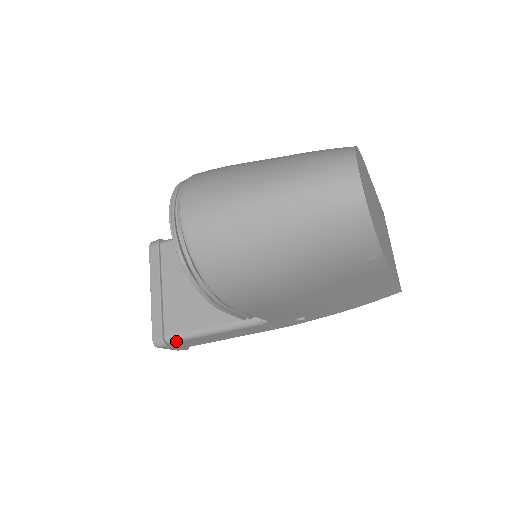
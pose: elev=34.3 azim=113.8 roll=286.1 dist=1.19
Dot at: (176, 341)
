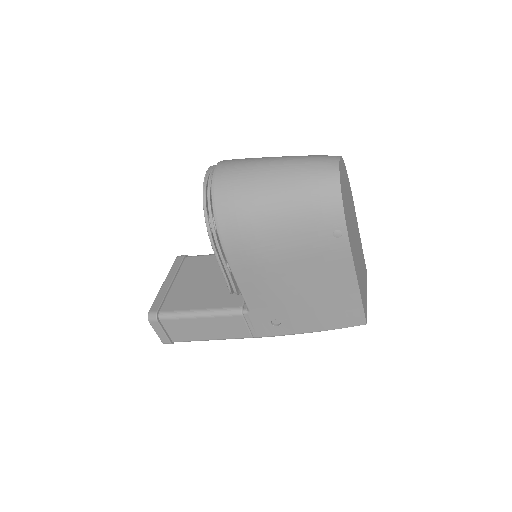
Dot at: (167, 318)
